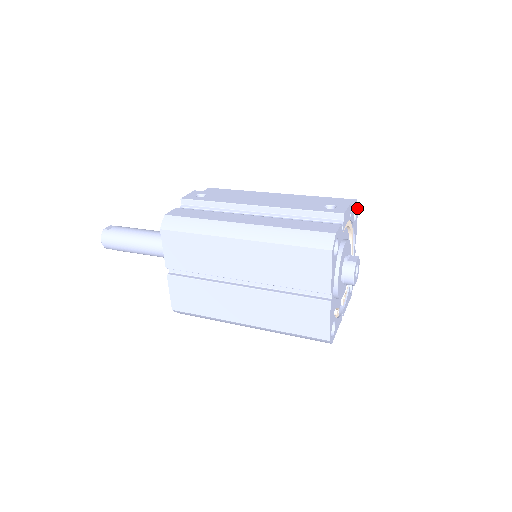
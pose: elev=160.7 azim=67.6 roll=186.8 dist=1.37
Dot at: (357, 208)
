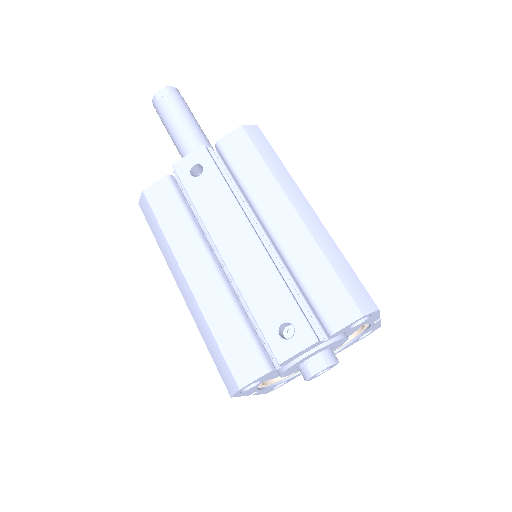
Dot at: (375, 312)
